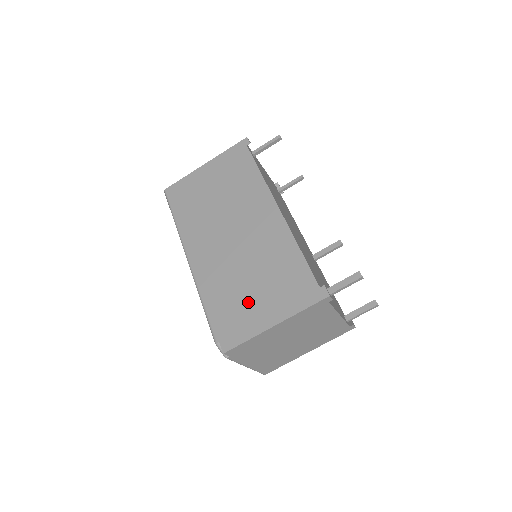
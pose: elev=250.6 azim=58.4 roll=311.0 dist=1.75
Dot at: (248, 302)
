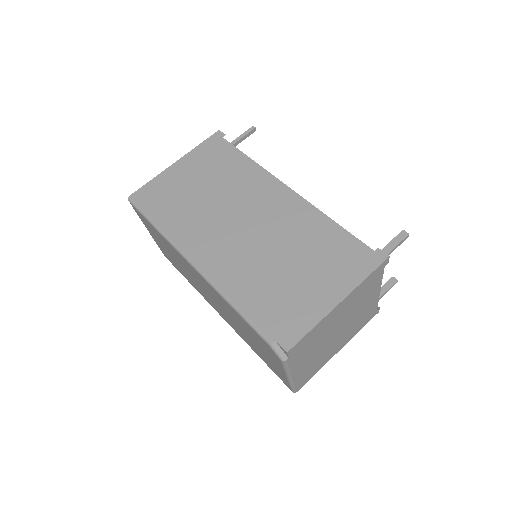
Dot at: (295, 287)
